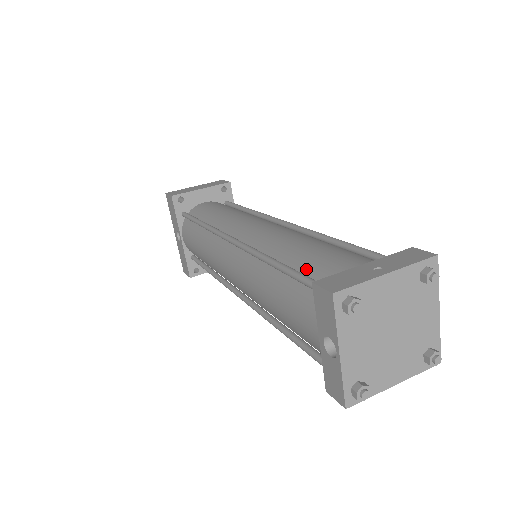
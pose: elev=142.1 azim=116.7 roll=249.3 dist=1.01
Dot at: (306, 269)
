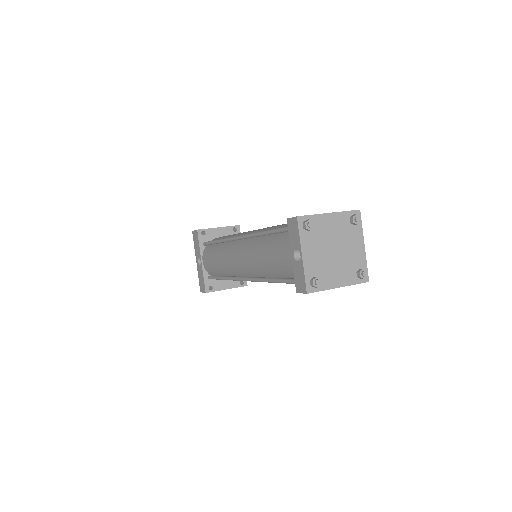
Dot at: occluded
